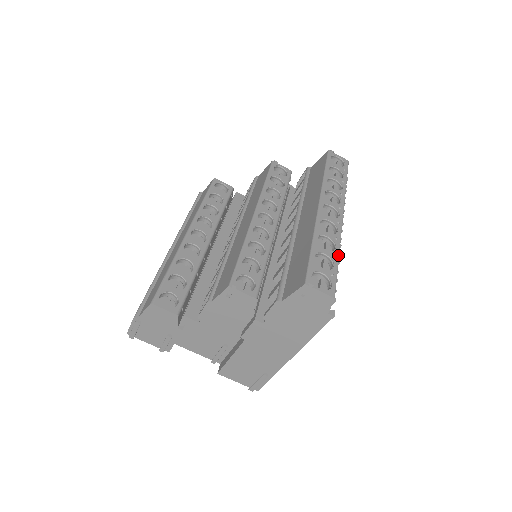
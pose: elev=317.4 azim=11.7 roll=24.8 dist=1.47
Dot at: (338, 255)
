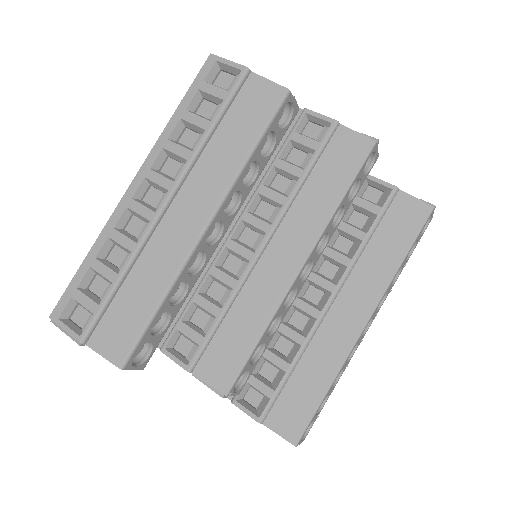
Dot at: occluded
